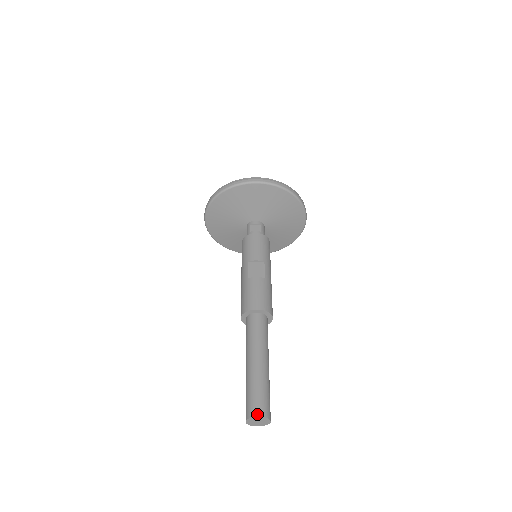
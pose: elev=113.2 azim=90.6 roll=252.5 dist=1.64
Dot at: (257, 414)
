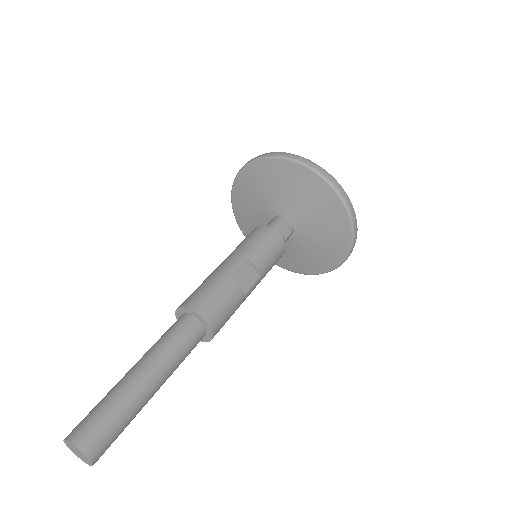
Dot at: (88, 451)
